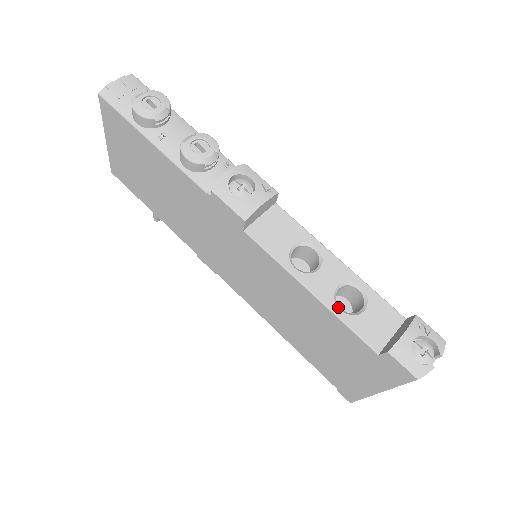
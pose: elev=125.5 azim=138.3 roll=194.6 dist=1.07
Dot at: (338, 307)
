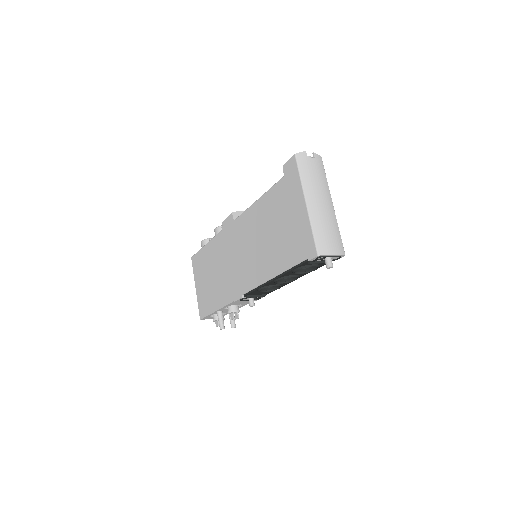
Dot at: occluded
